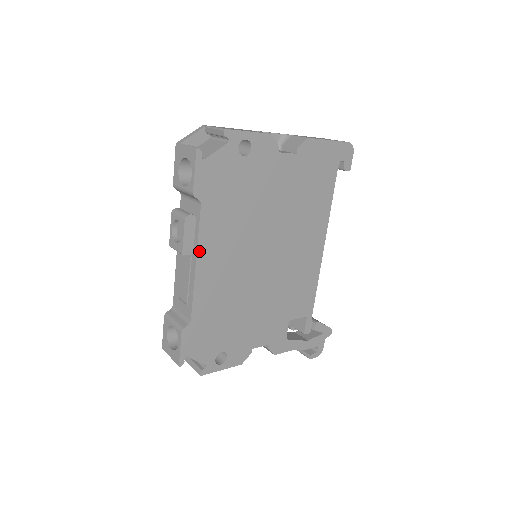
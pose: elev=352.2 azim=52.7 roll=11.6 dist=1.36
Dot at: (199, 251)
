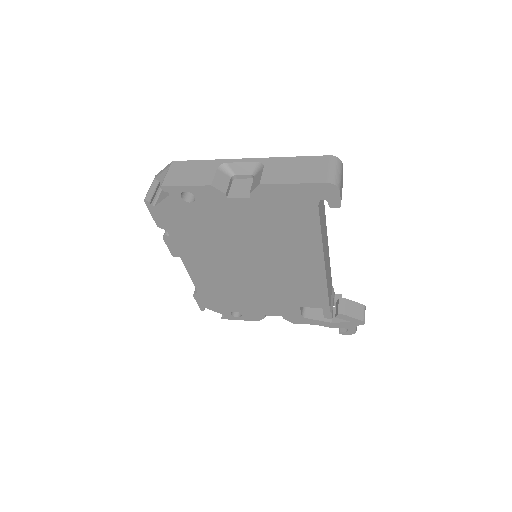
Dot at: (182, 257)
